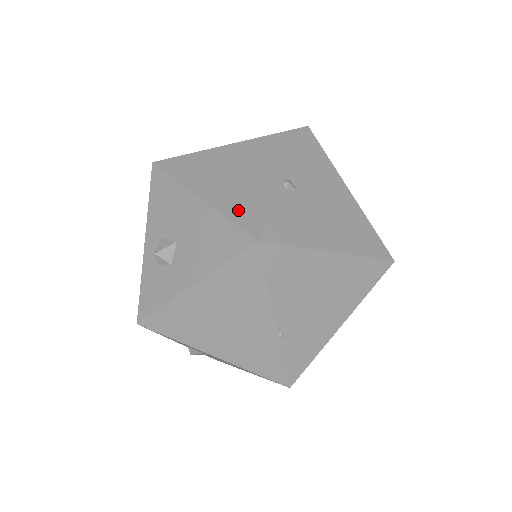
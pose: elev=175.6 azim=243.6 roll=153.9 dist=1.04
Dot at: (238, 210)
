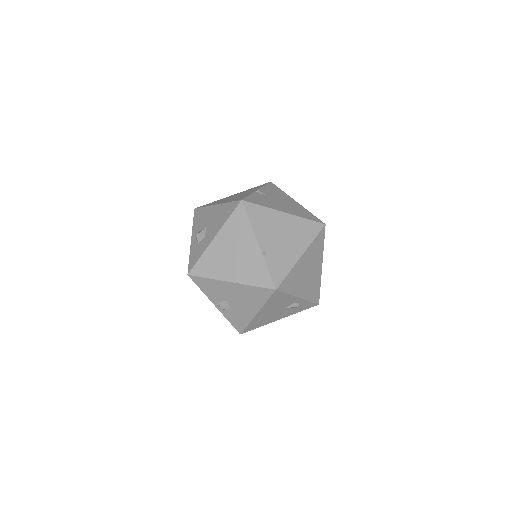
Dot at: occluded
